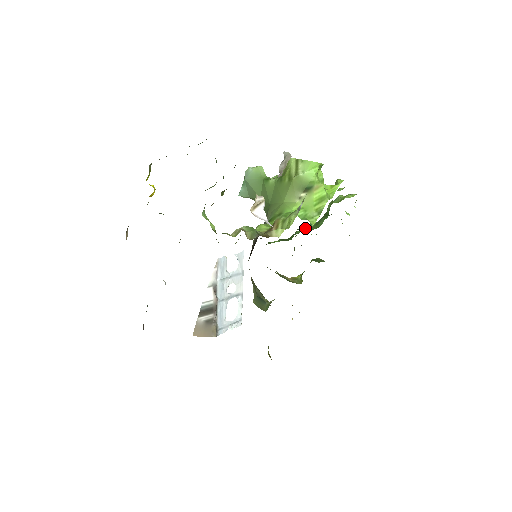
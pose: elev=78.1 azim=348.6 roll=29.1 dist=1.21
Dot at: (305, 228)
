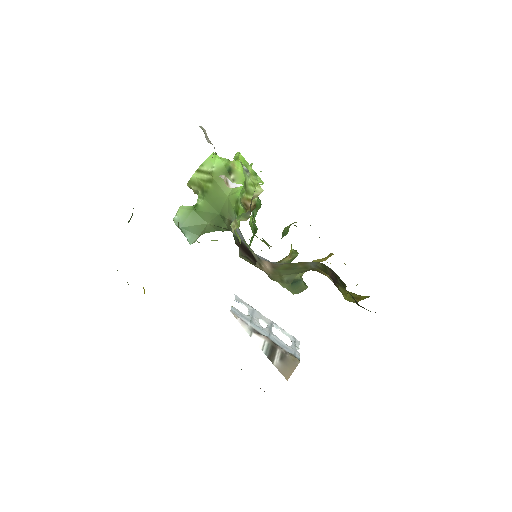
Dot at: (252, 223)
